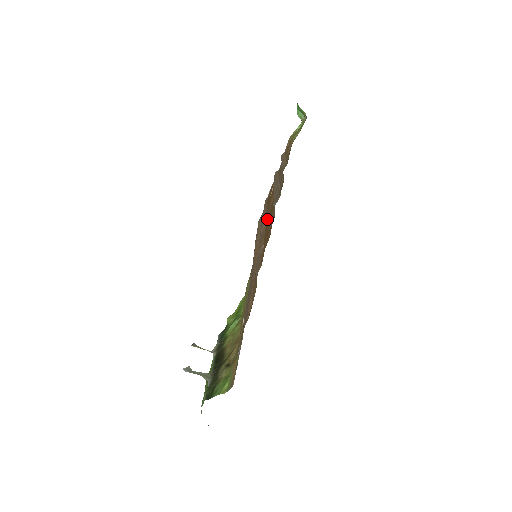
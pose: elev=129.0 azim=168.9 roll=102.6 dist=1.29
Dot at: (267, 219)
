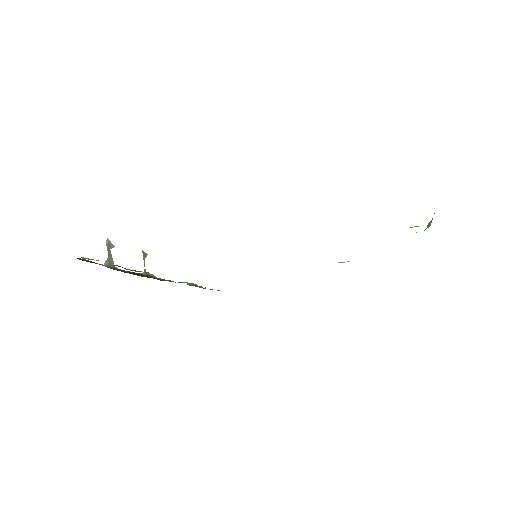
Dot at: occluded
